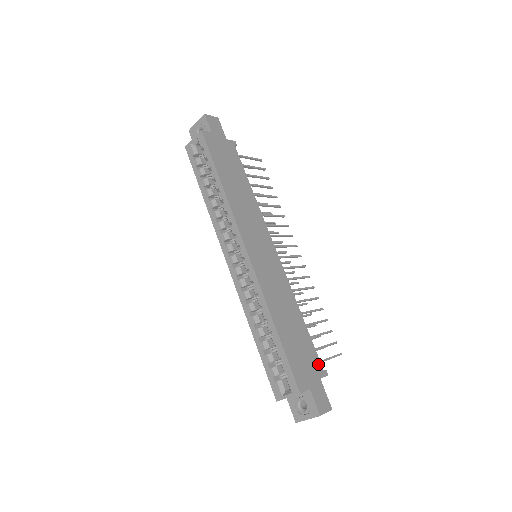
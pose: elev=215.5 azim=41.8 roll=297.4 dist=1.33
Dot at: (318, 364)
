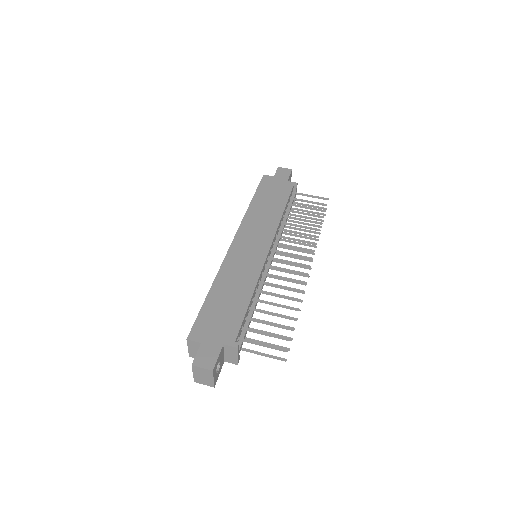
Dot at: (233, 334)
